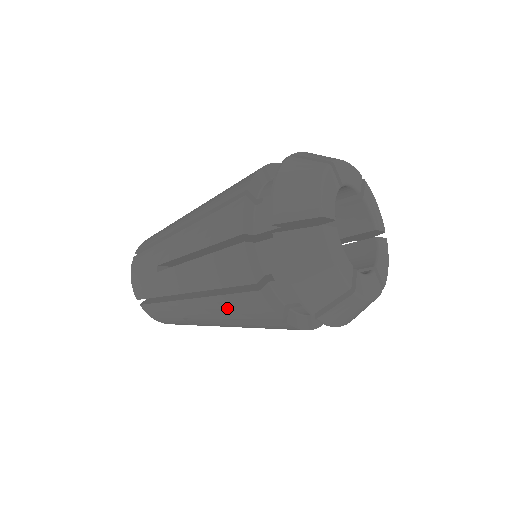
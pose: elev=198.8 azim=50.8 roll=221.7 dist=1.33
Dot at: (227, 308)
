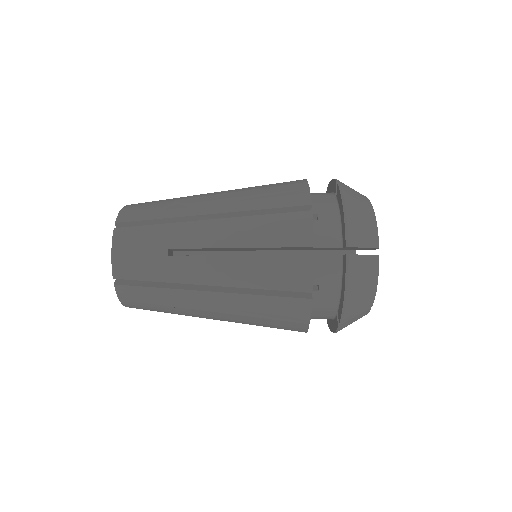
Dot at: (255, 307)
